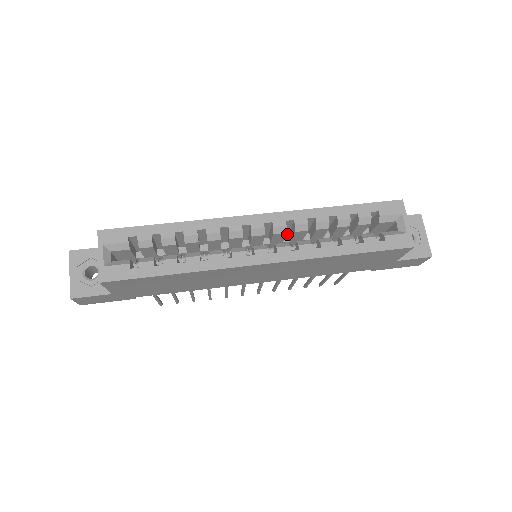
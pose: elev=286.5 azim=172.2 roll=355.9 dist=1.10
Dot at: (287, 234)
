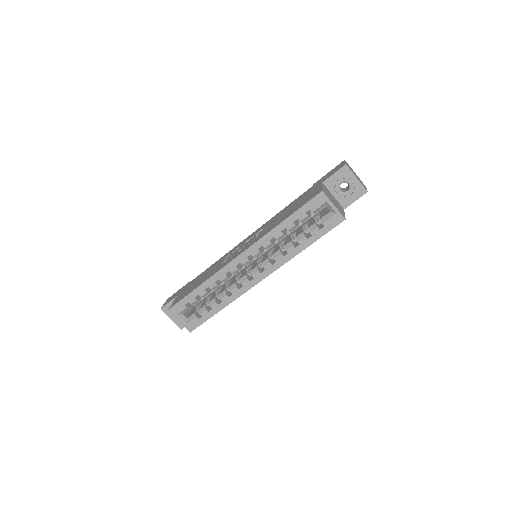
Dot at: occluded
